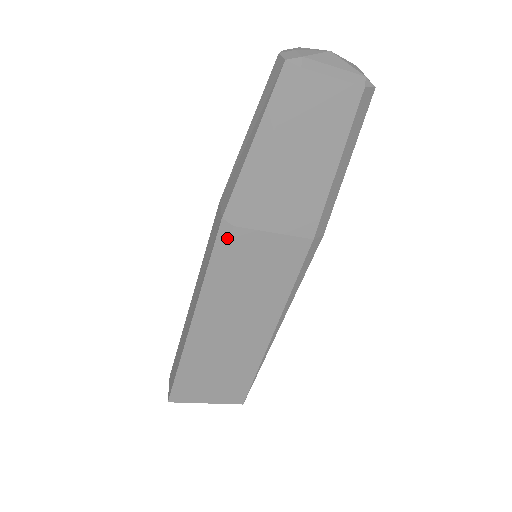
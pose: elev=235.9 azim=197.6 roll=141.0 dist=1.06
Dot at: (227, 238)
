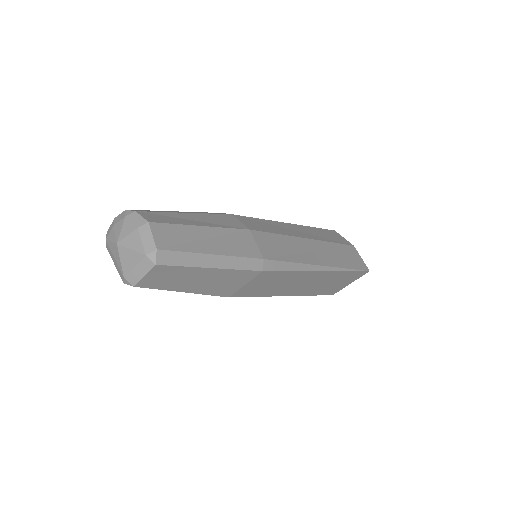
Dot at: occluded
